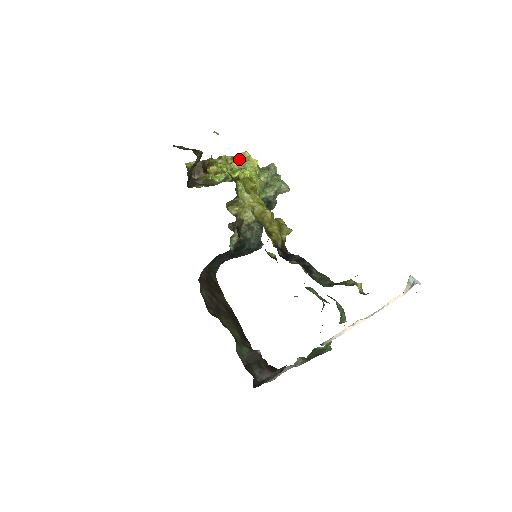
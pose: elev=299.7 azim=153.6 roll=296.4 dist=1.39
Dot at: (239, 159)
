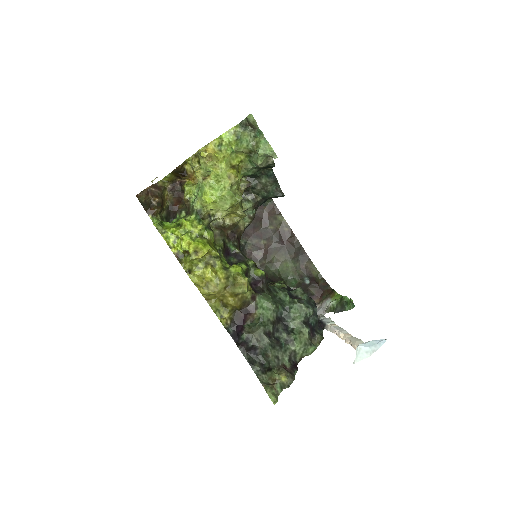
Dot at: (200, 161)
